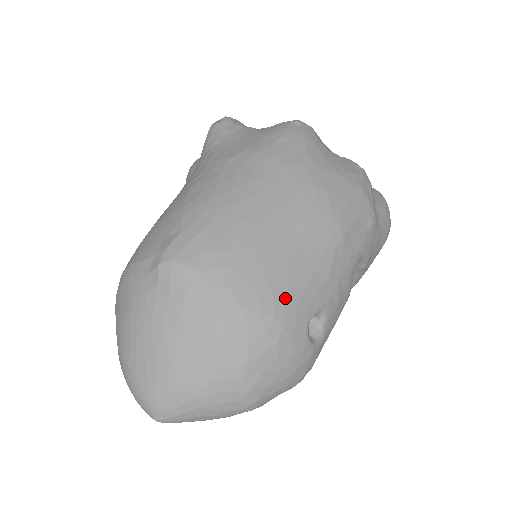
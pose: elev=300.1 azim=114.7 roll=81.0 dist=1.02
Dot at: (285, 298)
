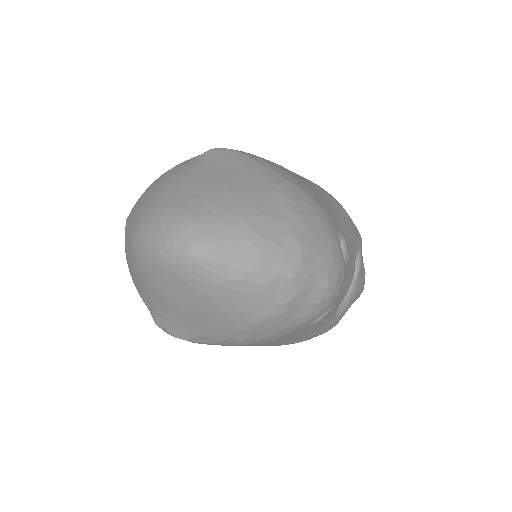
Dot at: (319, 200)
